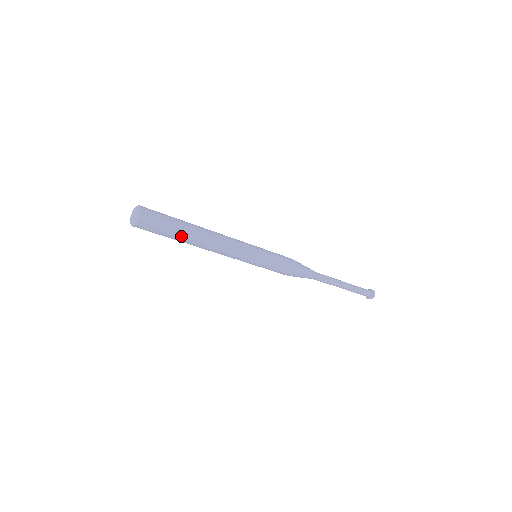
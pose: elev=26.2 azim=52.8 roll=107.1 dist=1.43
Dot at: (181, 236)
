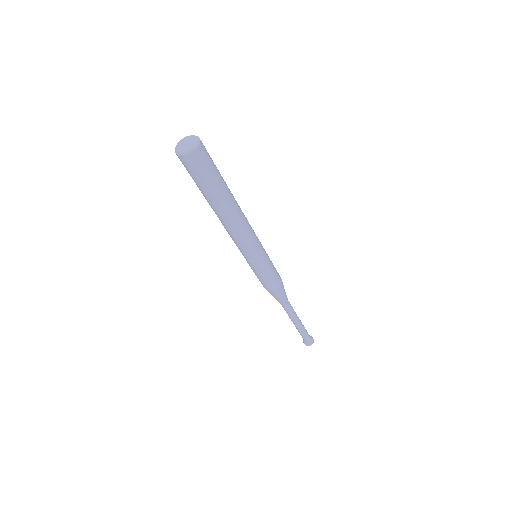
Dot at: (222, 193)
